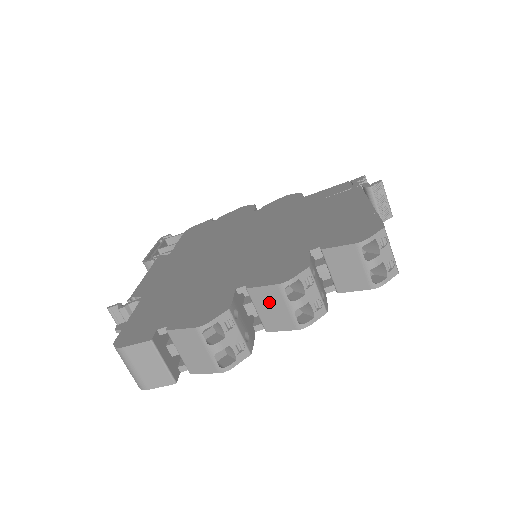
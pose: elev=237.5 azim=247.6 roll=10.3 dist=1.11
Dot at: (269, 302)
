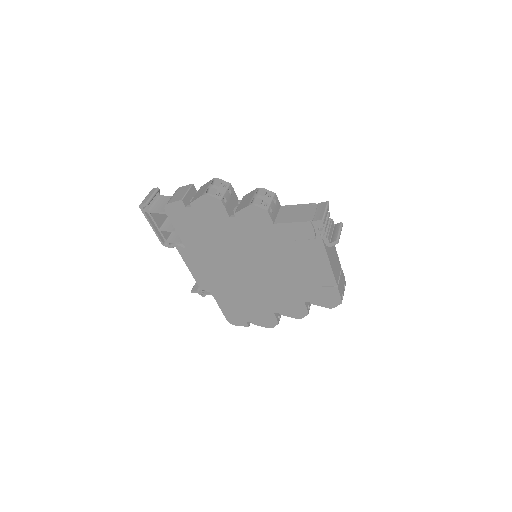
Dot at: occluded
